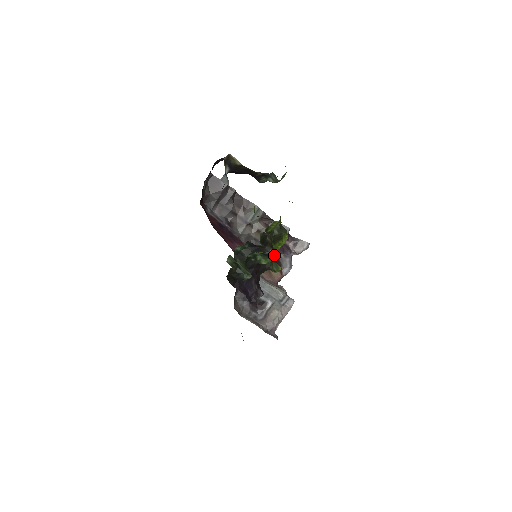
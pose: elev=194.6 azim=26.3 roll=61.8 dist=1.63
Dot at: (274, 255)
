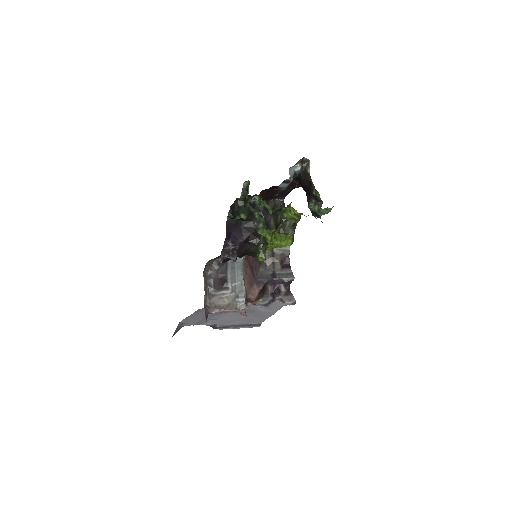
Dot at: (272, 228)
